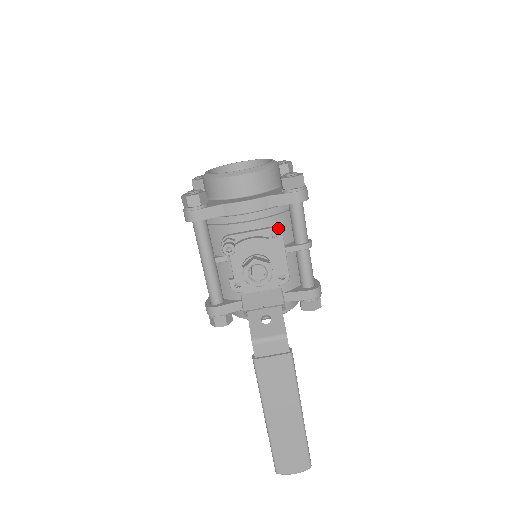
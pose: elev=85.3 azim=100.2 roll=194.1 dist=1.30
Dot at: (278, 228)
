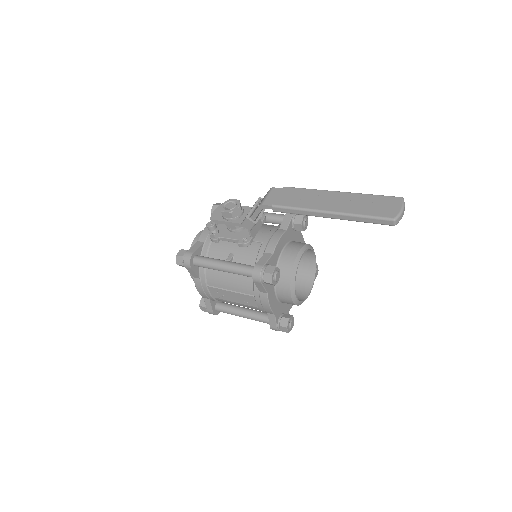
Dot at: occluded
